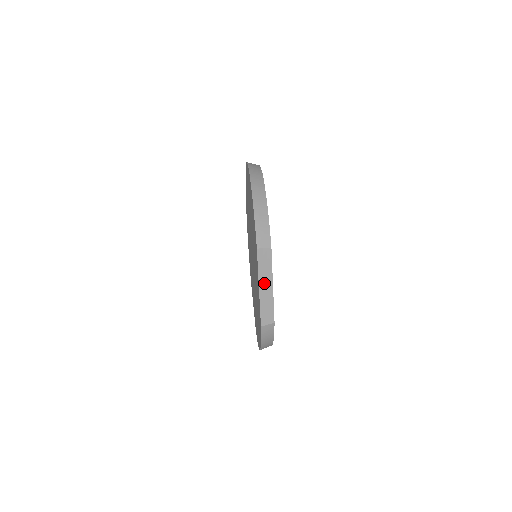
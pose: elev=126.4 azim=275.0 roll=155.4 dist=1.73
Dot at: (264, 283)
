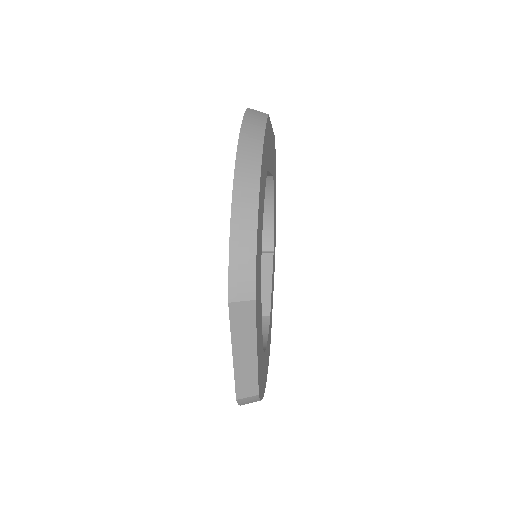
Dot at: (242, 348)
